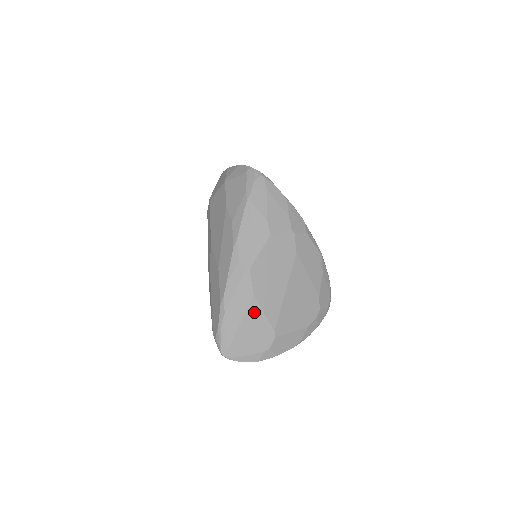
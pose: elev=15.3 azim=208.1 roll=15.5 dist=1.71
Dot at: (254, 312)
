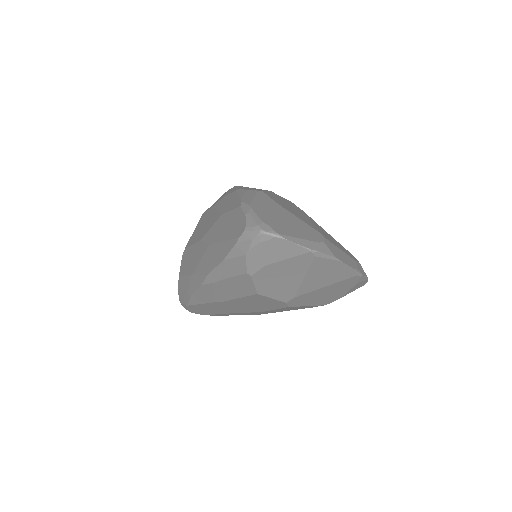
Dot at: (285, 213)
